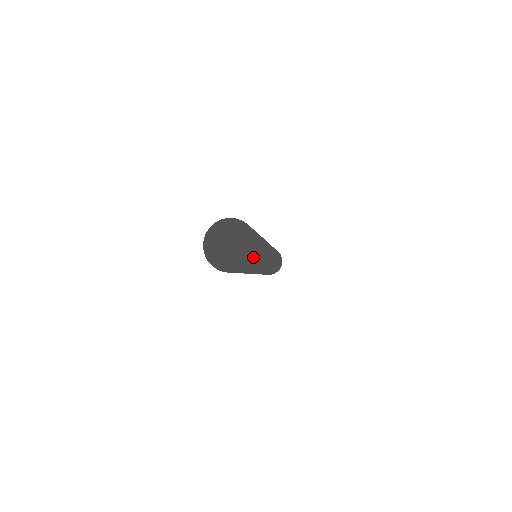
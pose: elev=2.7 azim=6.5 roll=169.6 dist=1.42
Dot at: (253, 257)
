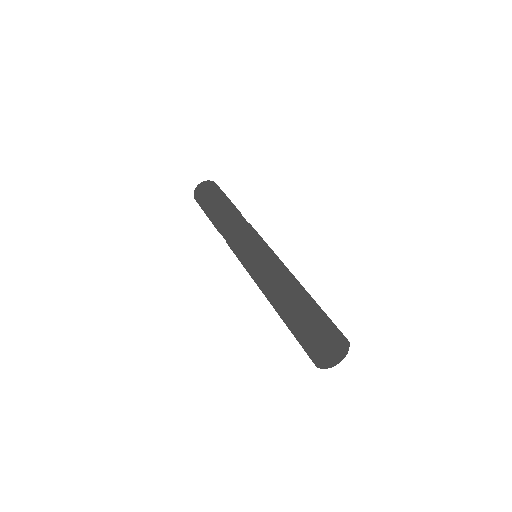
Dot at: (347, 353)
